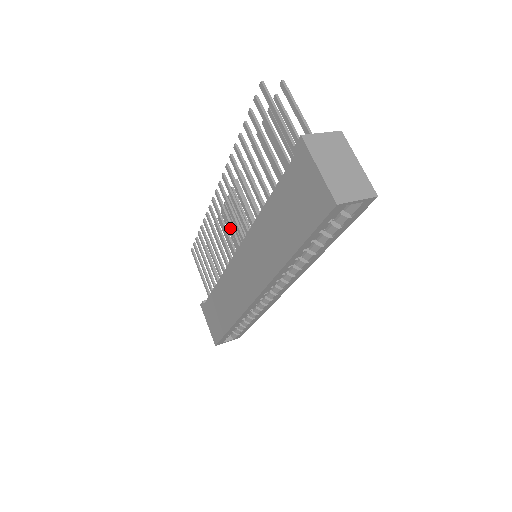
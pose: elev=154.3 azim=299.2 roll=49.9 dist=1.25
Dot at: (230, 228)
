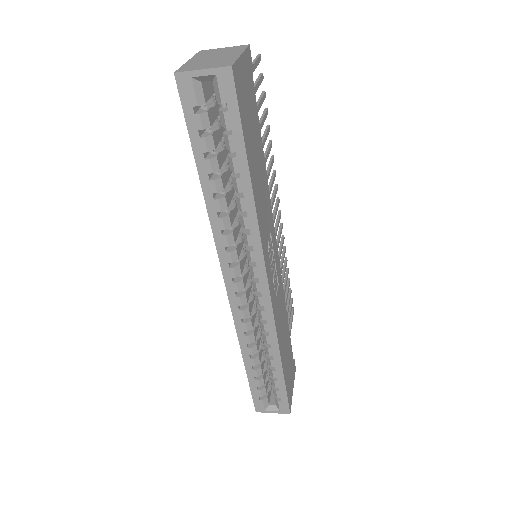
Dot at: occluded
